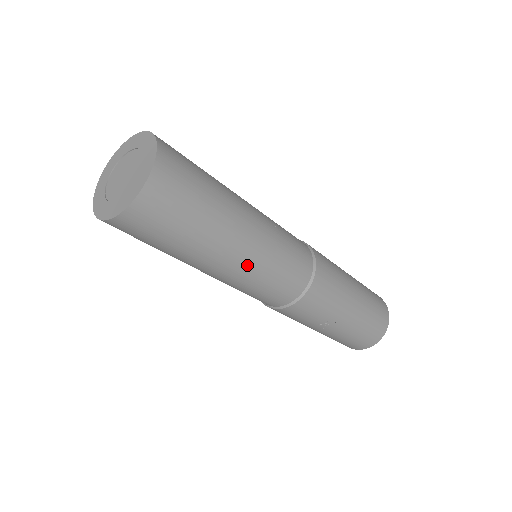
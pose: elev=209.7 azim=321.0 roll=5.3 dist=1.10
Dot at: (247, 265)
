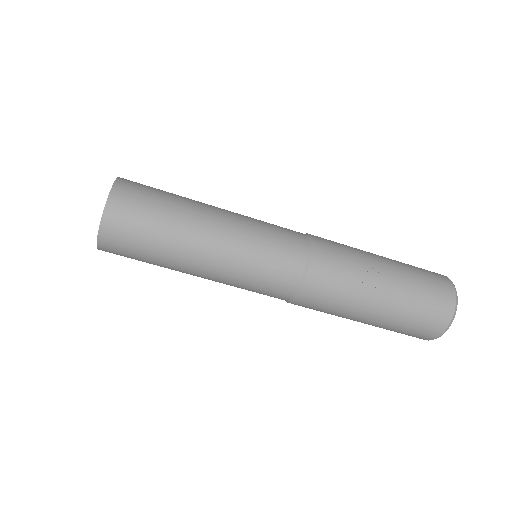
Dot at: (234, 224)
